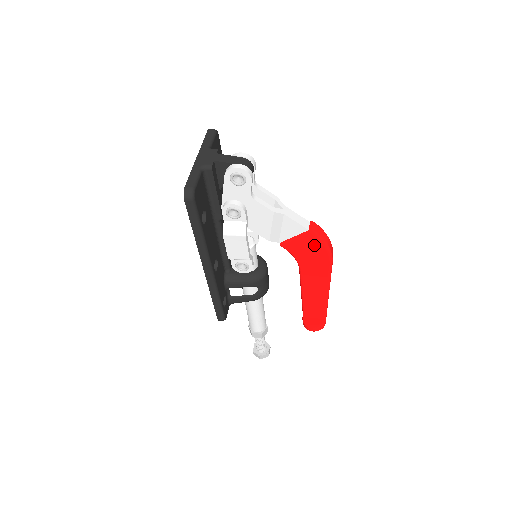
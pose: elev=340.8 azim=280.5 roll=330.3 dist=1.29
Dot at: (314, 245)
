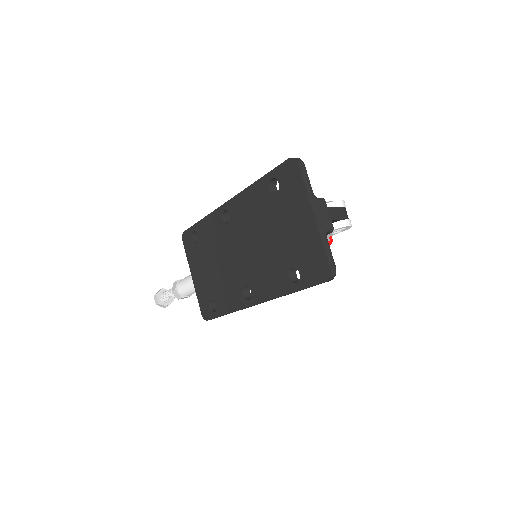
Dot at: occluded
